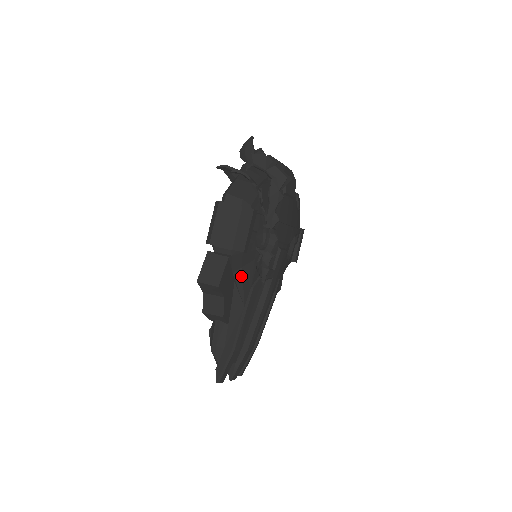
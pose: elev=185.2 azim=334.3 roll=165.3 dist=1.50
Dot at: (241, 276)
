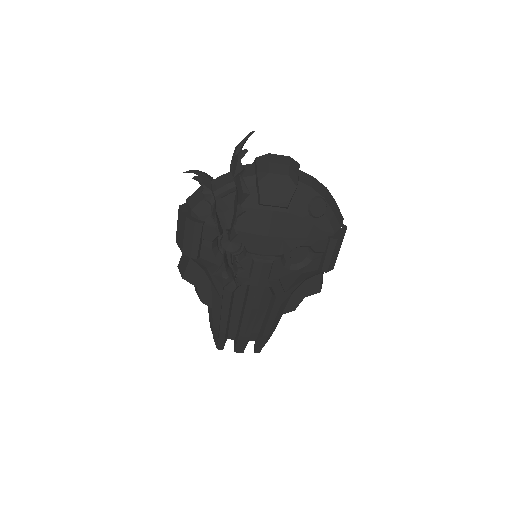
Dot at: (209, 275)
